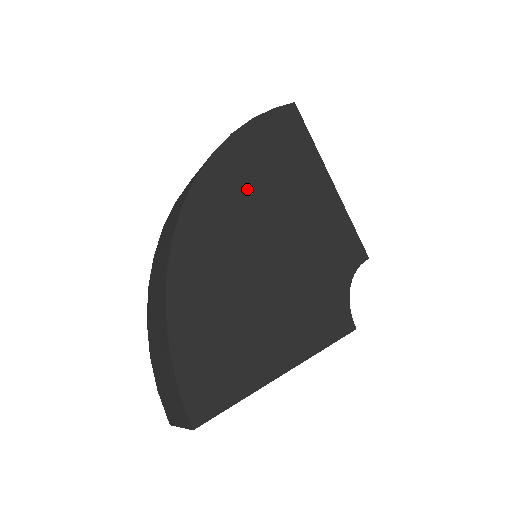
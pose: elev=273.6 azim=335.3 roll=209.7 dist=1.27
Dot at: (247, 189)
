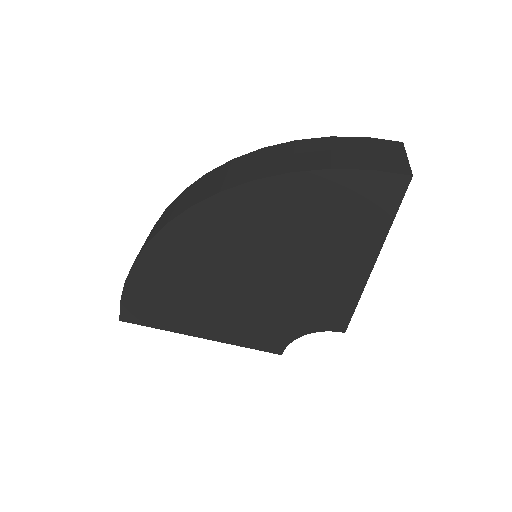
Dot at: (265, 227)
